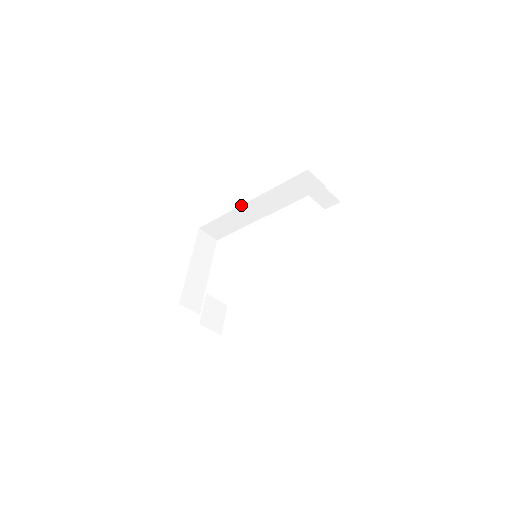
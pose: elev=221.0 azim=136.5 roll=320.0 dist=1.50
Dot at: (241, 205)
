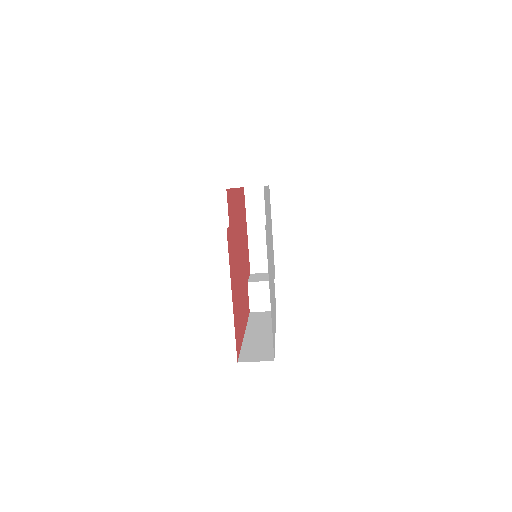
Dot at: occluded
